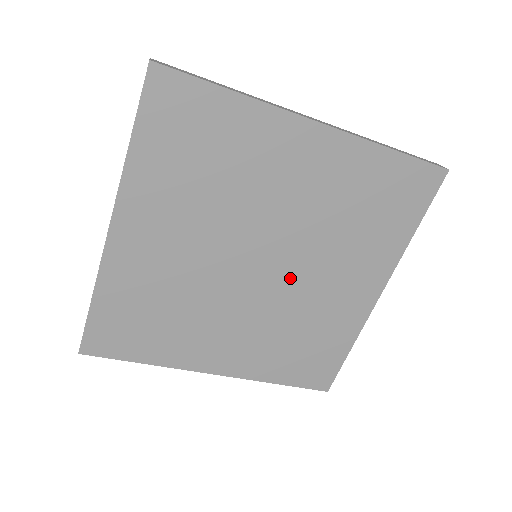
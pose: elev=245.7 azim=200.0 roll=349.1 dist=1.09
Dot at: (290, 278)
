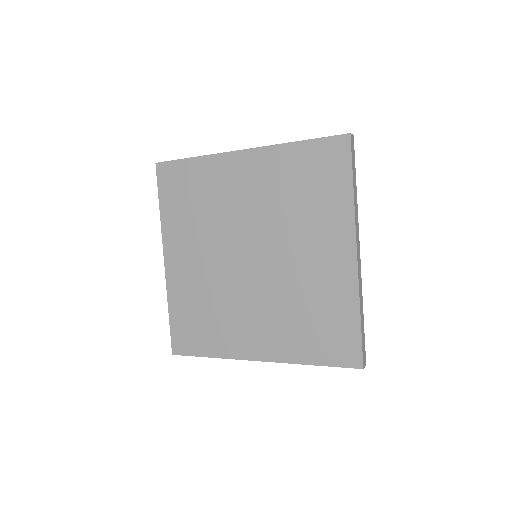
Dot at: (276, 262)
